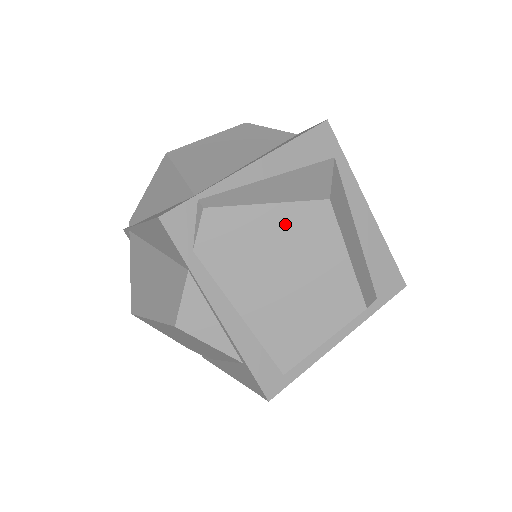
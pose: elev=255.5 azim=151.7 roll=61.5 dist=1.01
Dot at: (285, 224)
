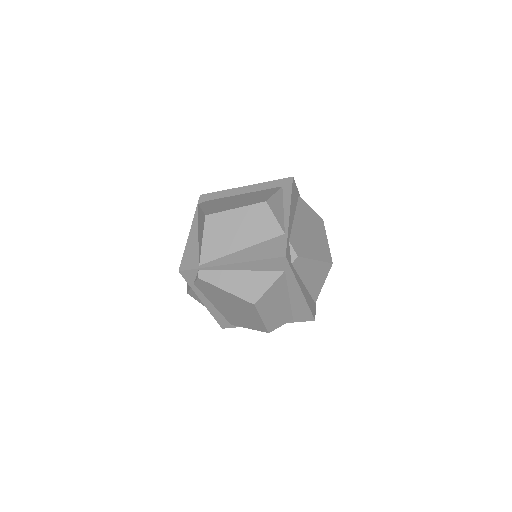
Dot at: (233, 299)
